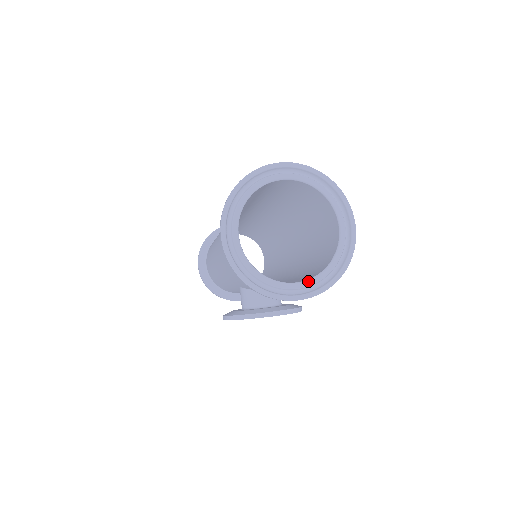
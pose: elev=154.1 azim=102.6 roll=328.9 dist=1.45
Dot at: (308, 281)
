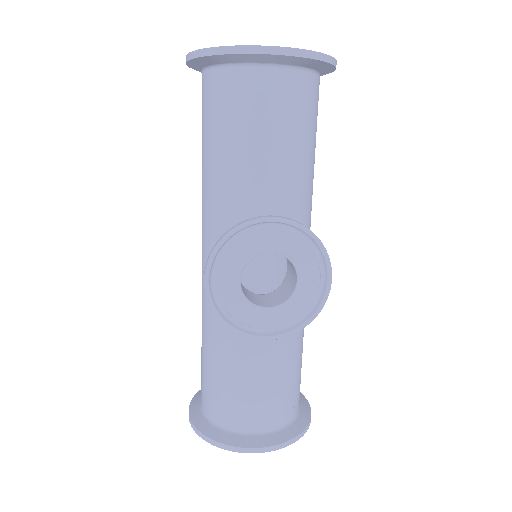
Dot at: occluded
